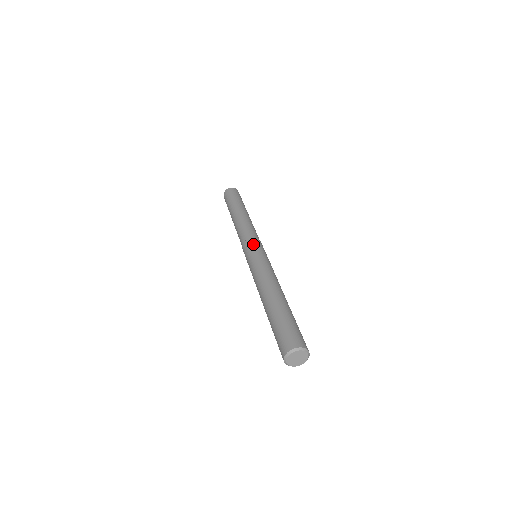
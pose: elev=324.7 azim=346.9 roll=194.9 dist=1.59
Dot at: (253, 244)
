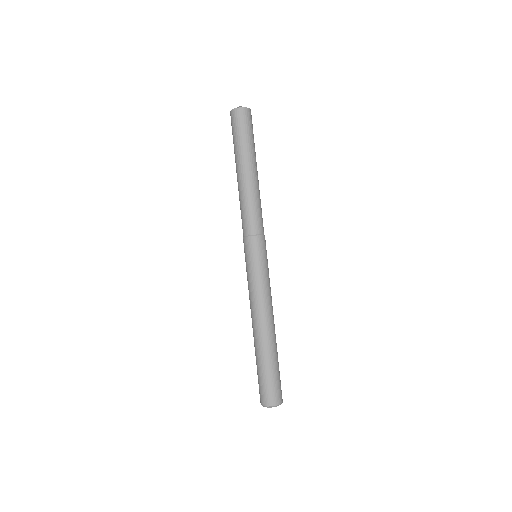
Dot at: (264, 248)
